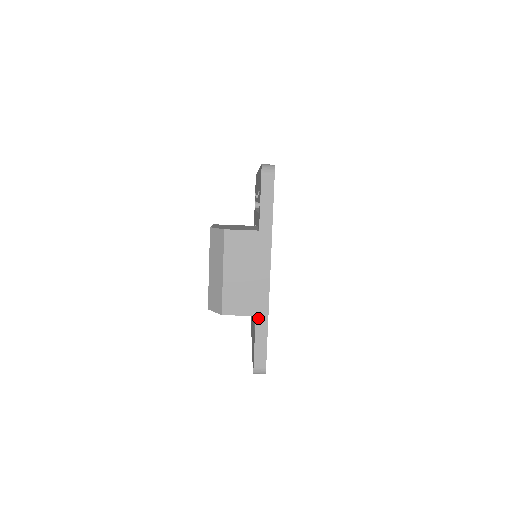
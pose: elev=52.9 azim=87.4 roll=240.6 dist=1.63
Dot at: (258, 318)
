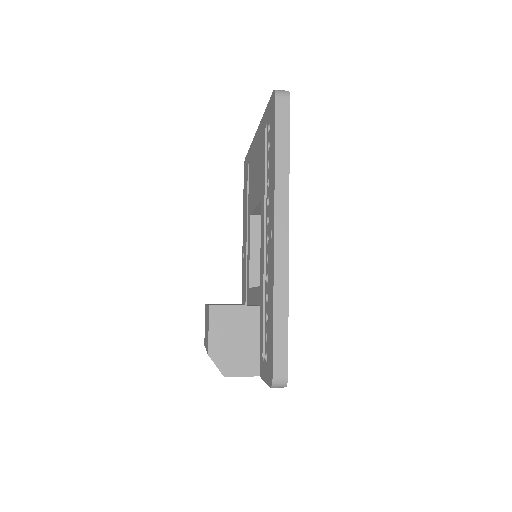
Dot at: occluded
